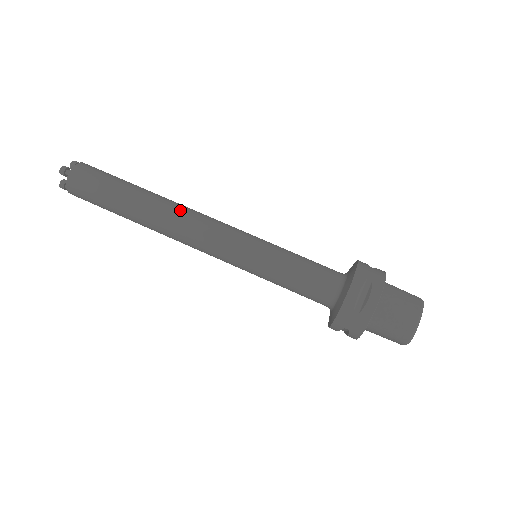
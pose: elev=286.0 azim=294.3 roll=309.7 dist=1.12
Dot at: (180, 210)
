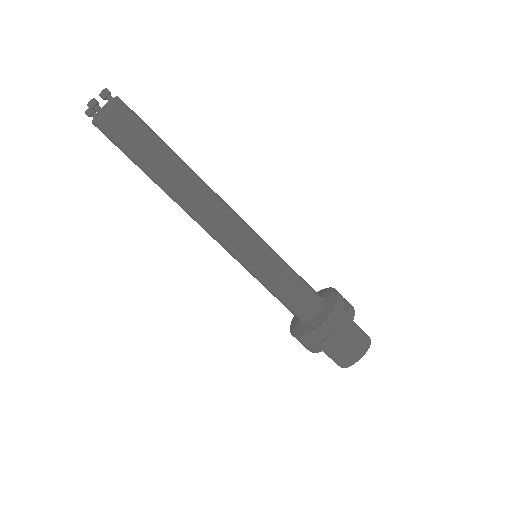
Dot at: (201, 198)
